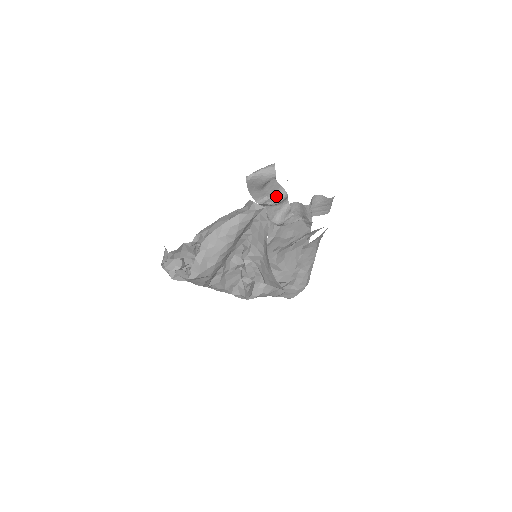
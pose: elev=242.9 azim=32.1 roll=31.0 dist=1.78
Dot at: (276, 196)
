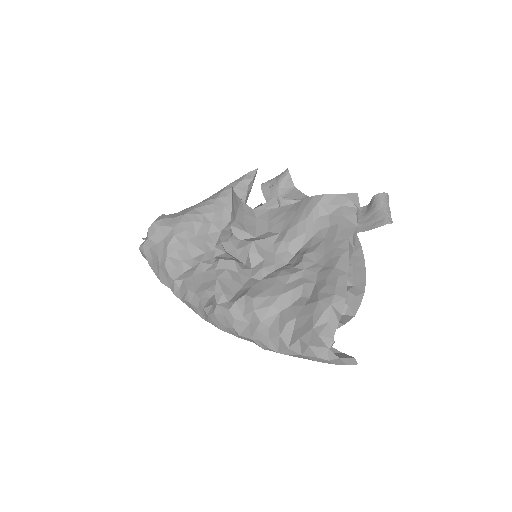
Dot at: occluded
